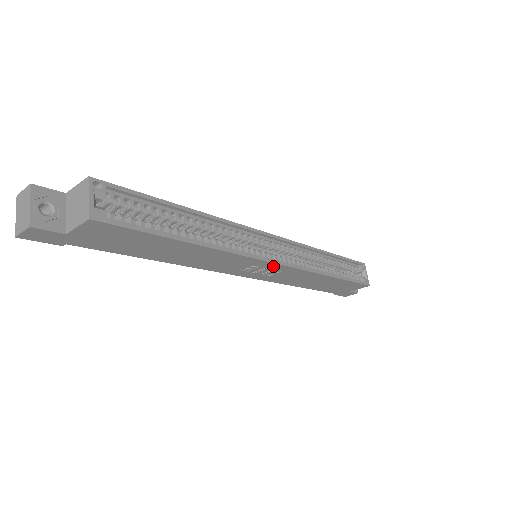
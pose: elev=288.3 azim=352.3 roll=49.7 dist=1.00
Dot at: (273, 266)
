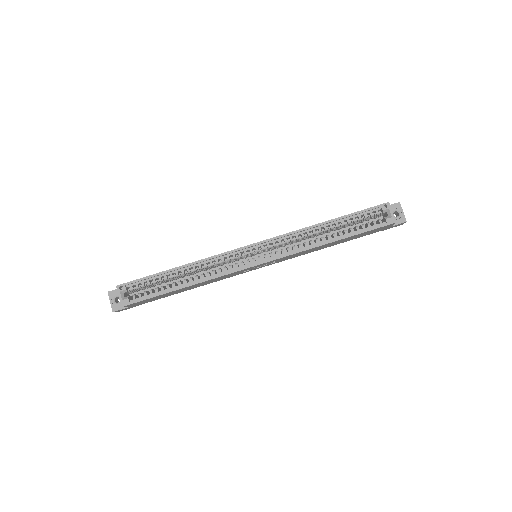
Dot at: (260, 265)
